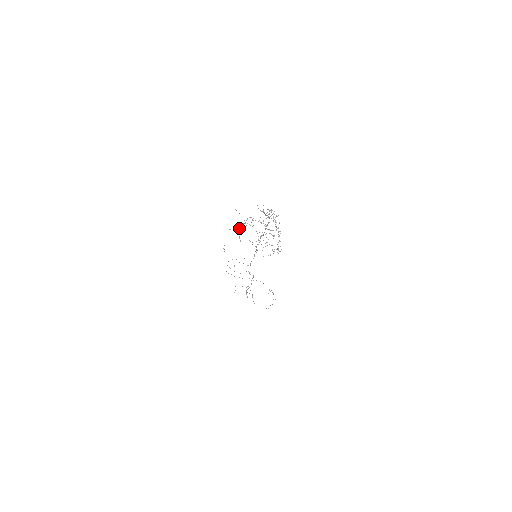
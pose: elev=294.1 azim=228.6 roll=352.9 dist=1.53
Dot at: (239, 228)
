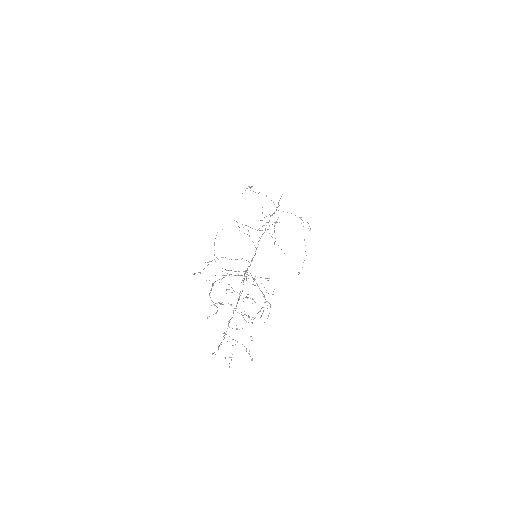
Dot at: (209, 294)
